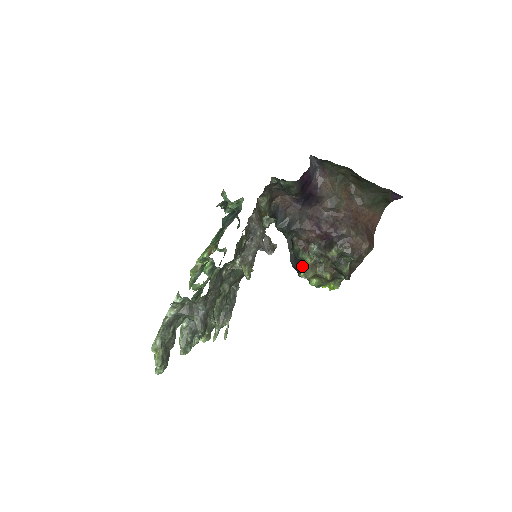
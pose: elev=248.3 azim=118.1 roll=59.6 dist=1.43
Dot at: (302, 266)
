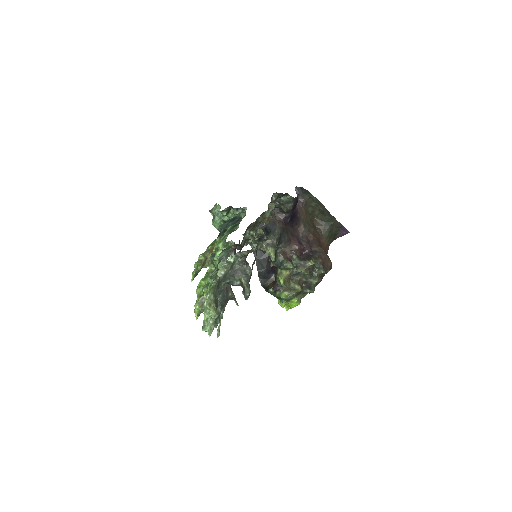
Dot at: (281, 276)
